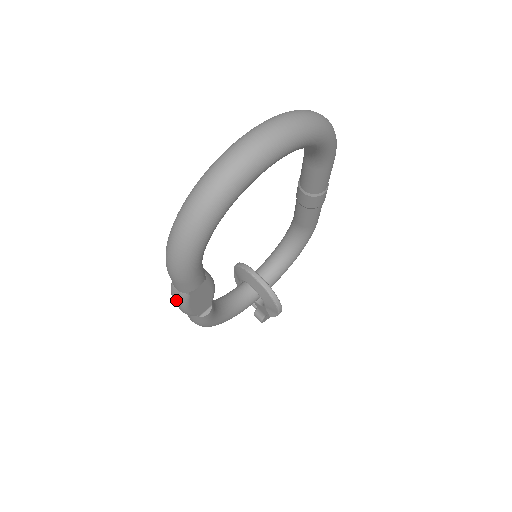
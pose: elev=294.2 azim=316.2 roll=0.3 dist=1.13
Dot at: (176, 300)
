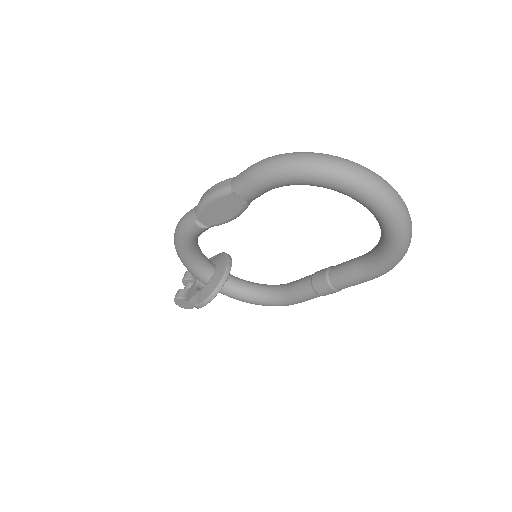
Dot at: (217, 187)
